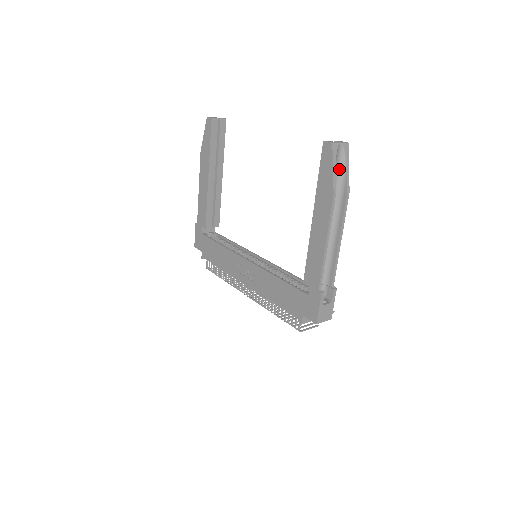
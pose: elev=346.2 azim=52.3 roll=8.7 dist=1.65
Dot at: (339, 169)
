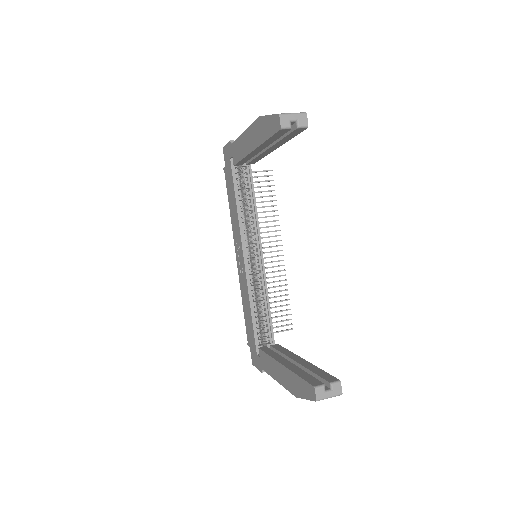
Dot at: occluded
